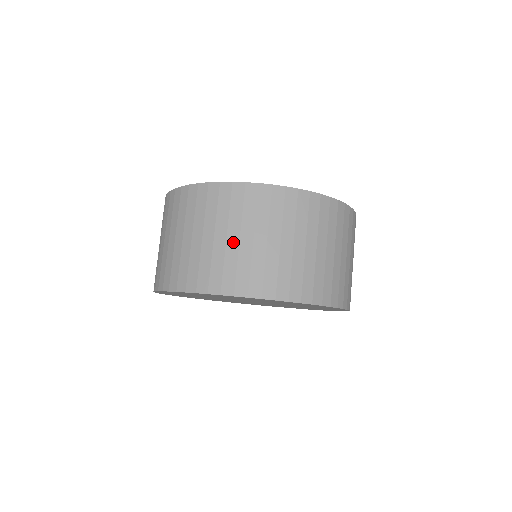
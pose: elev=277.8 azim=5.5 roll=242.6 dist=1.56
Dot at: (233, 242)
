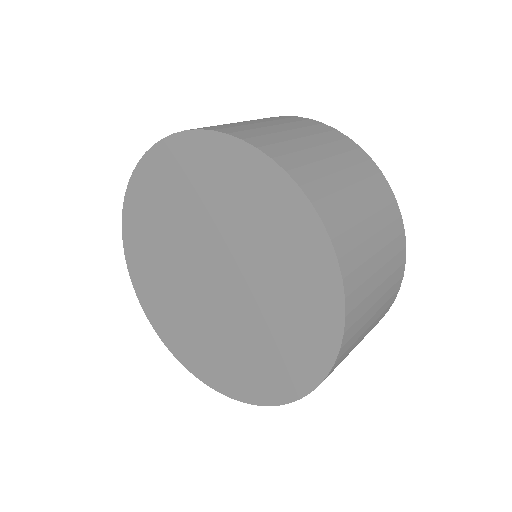
Dot at: (264, 124)
